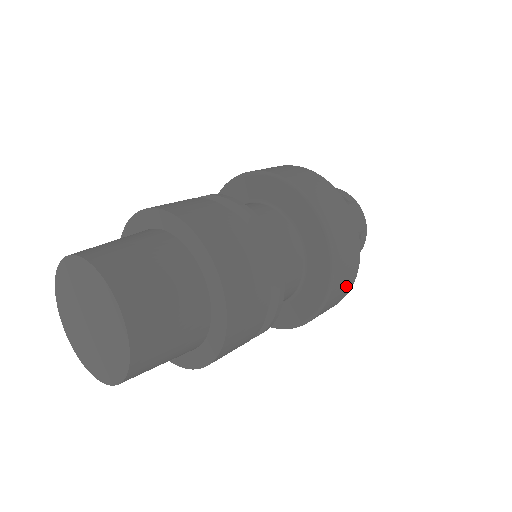
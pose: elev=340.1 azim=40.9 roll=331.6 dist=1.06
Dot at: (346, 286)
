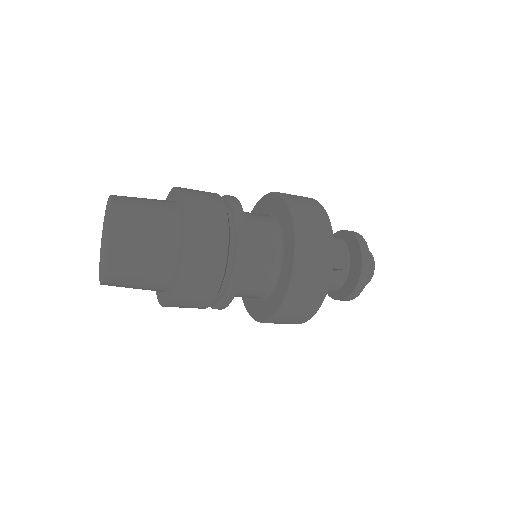
Dot at: (309, 304)
